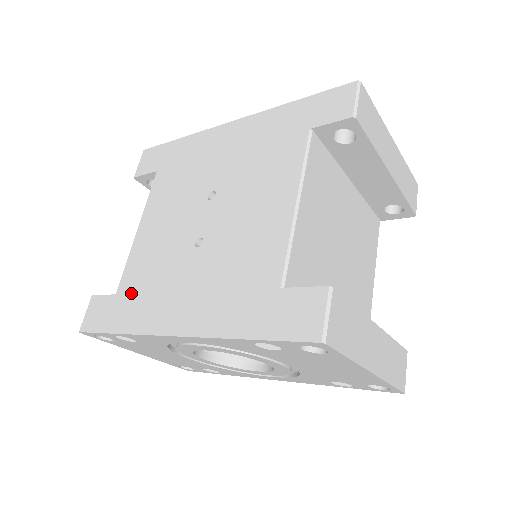
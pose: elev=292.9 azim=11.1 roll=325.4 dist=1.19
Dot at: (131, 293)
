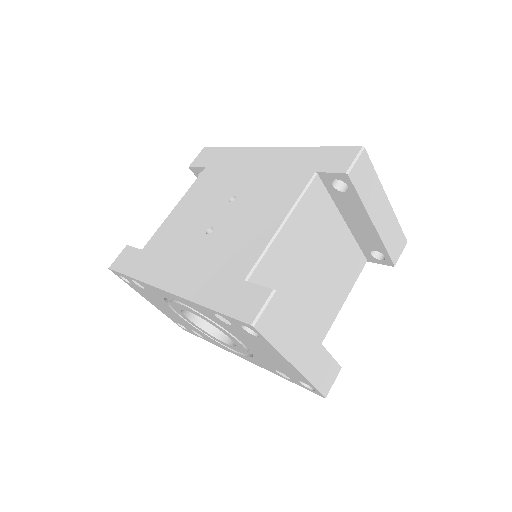
Dot at: (152, 252)
